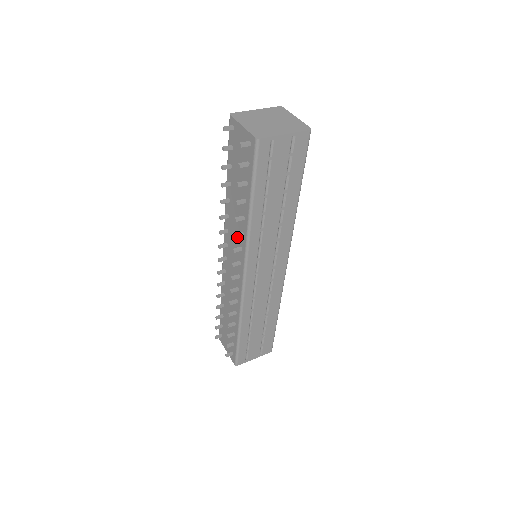
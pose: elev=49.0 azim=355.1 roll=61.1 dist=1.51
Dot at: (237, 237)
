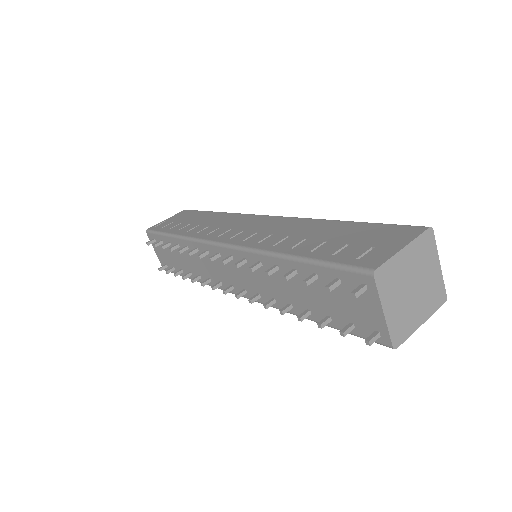
Dot at: (260, 286)
